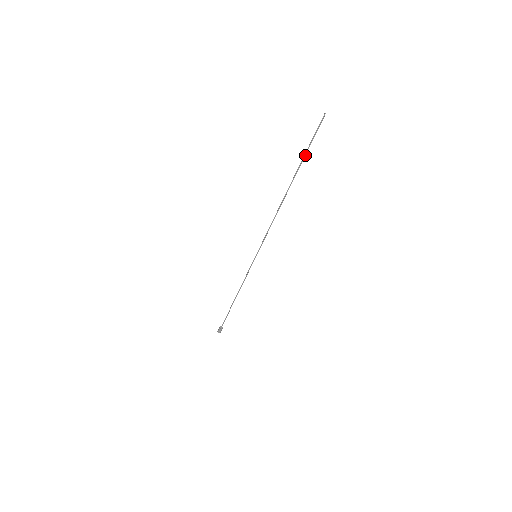
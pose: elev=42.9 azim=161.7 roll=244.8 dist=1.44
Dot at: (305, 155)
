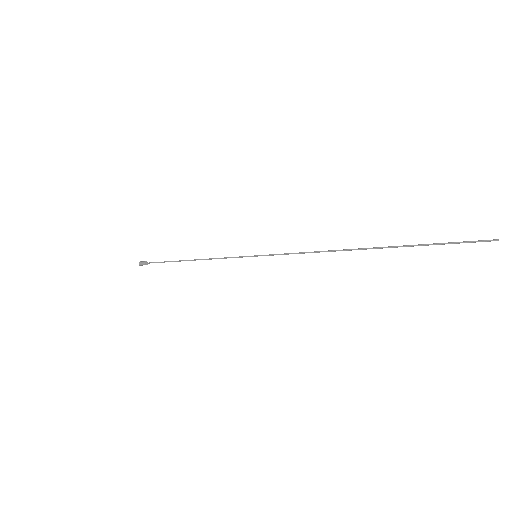
Dot at: (424, 245)
